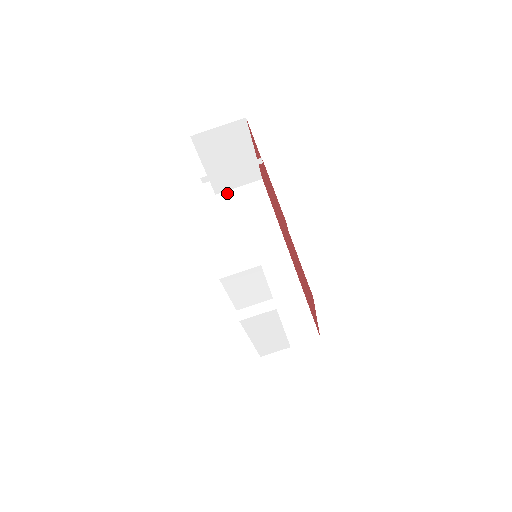
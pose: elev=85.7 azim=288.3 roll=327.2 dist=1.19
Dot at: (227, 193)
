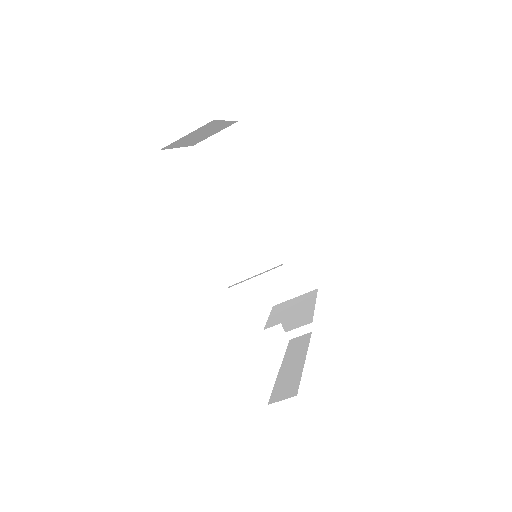
Dot at: (205, 143)
